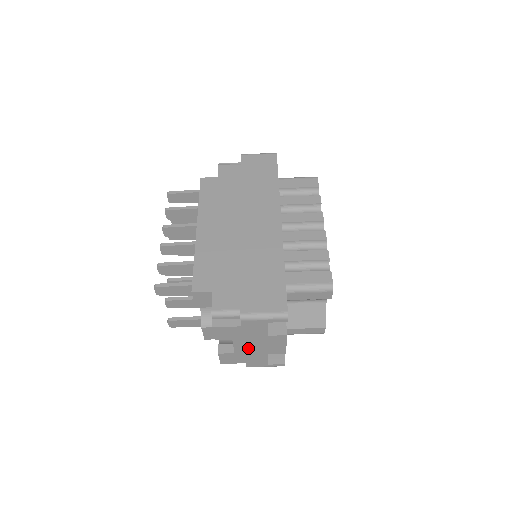
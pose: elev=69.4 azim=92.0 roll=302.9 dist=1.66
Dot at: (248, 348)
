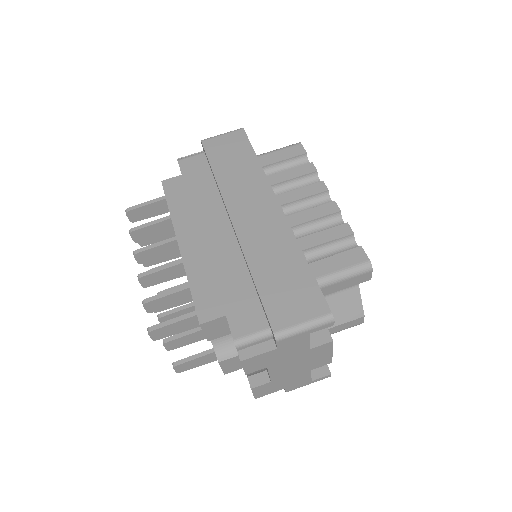
Dot at: (287, 371)
